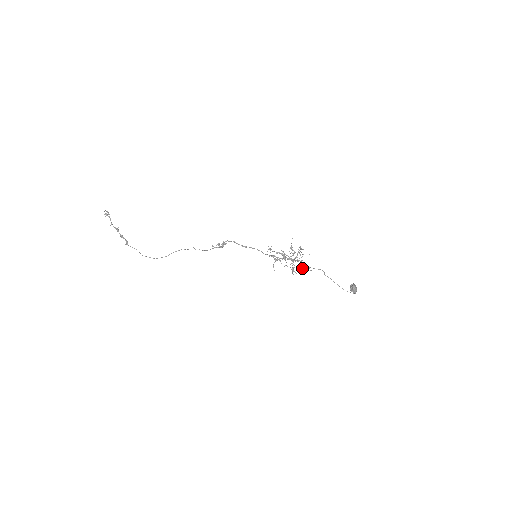
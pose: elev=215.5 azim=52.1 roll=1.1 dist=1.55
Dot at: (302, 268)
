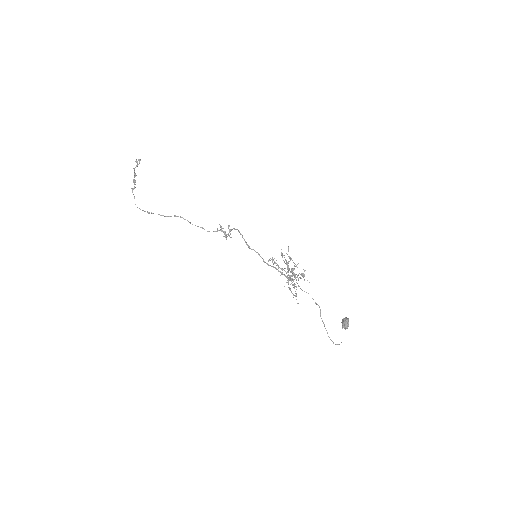
Dot at: occluded
